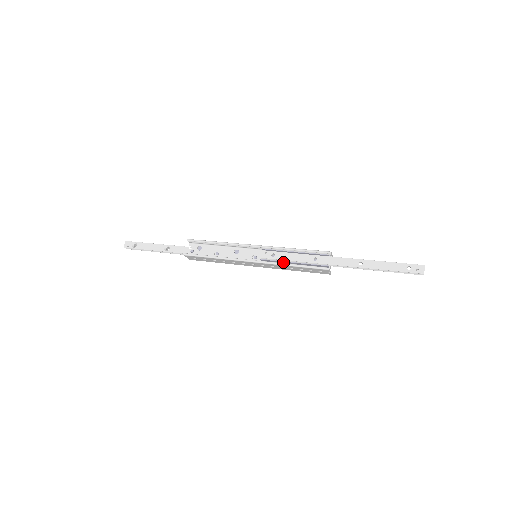
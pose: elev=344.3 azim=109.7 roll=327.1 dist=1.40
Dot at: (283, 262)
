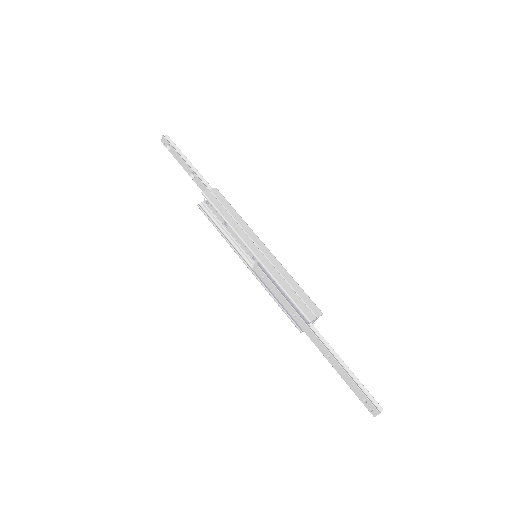
Dot at: (270, 289)
